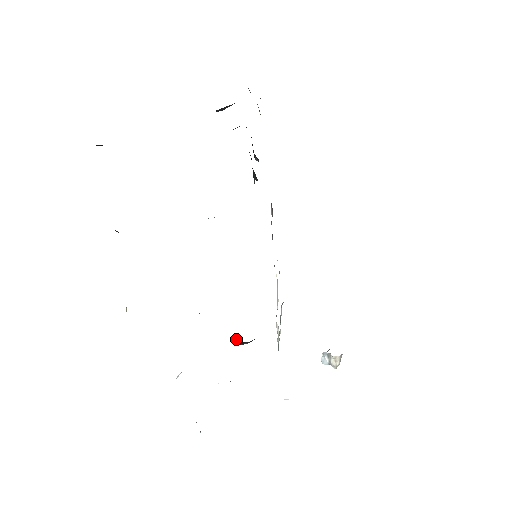
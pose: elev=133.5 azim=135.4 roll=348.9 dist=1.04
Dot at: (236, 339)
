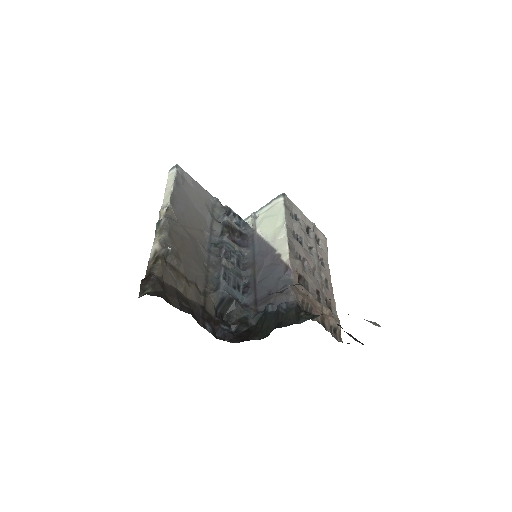
Dot at: (225, 214)
